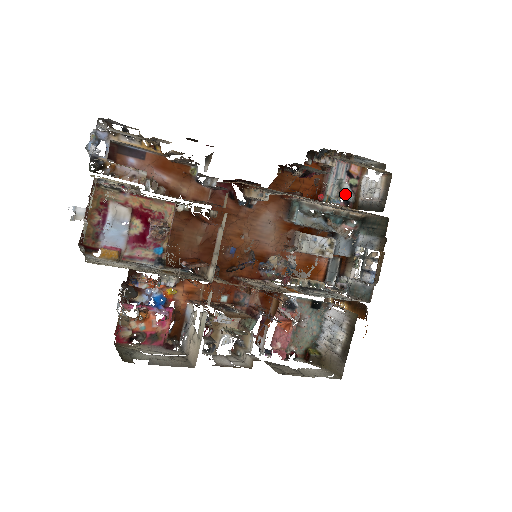
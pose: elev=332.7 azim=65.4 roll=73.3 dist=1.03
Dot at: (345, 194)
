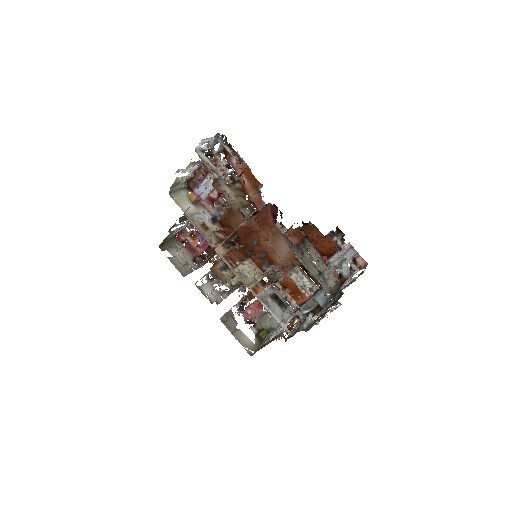
Dot at: (341, 269)
